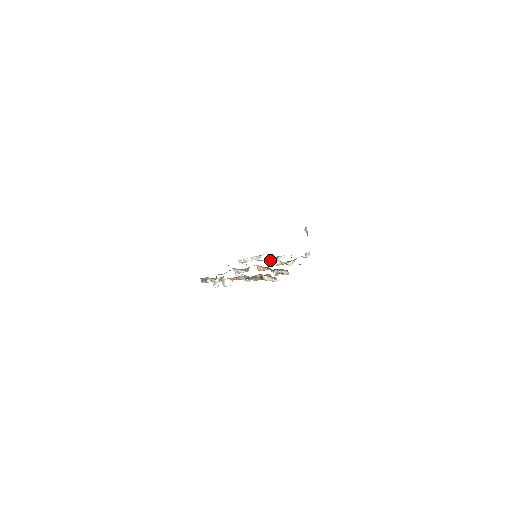
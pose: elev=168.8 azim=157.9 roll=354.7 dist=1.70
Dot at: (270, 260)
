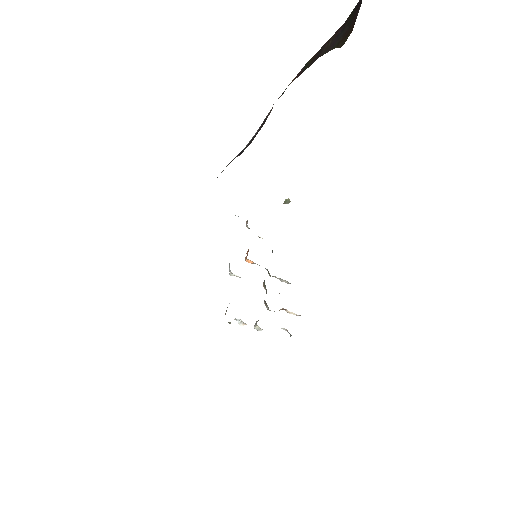
Dot at: occluded
